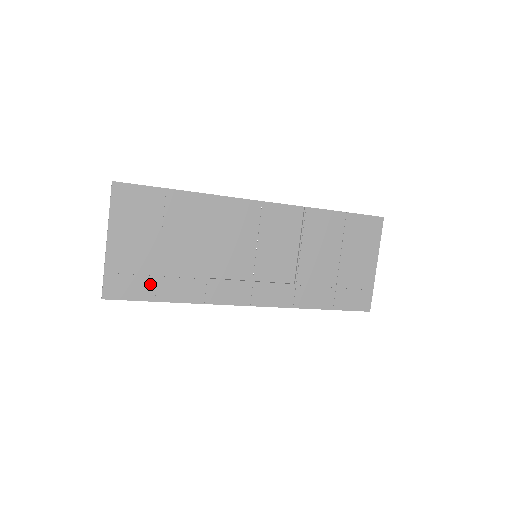
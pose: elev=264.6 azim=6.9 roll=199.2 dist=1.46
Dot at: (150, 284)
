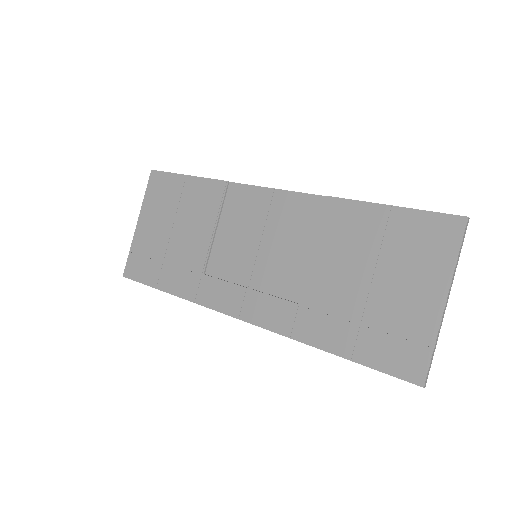
Dot at: (156, 270)
